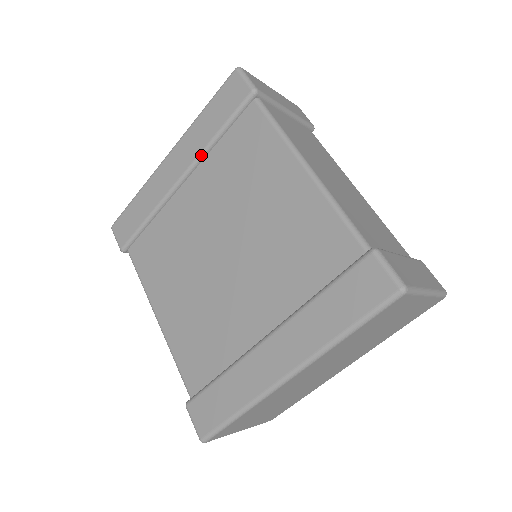
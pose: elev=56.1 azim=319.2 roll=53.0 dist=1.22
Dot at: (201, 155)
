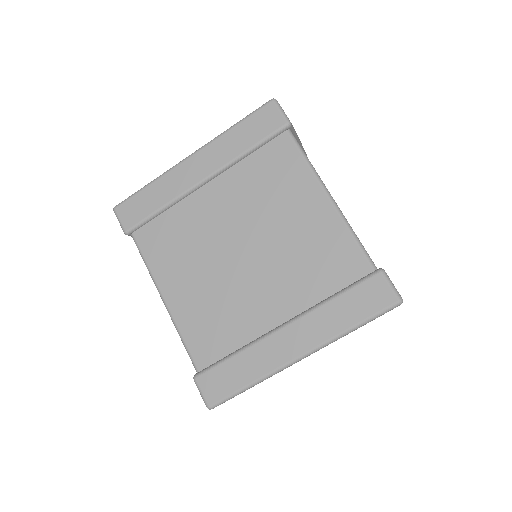
Dot at: (229, 164)
